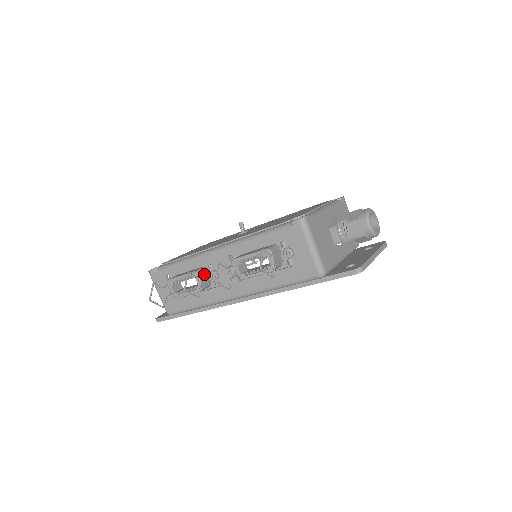
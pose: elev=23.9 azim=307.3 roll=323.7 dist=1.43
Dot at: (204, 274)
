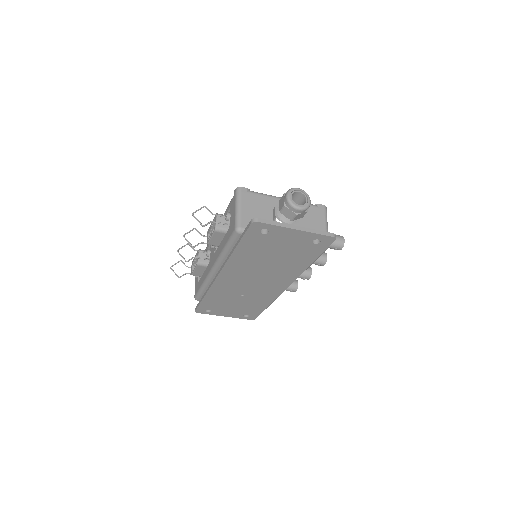
Dot at: (204, 252)
